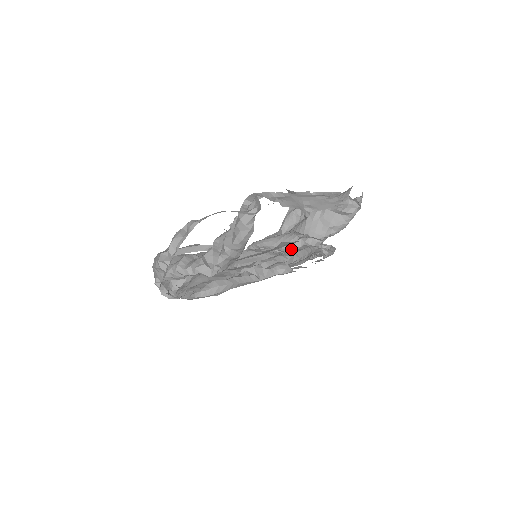
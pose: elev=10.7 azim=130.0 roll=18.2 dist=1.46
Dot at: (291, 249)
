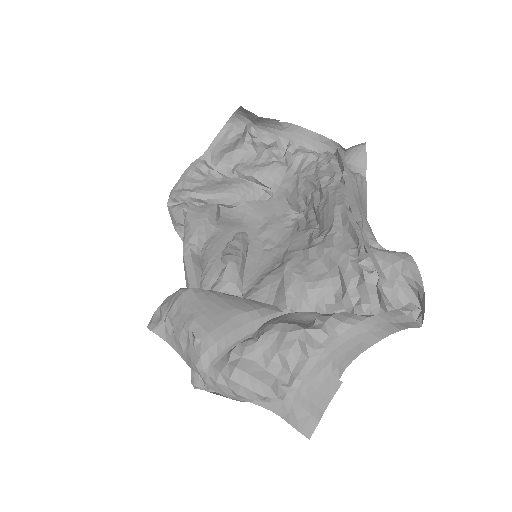
Dot at: occluded
